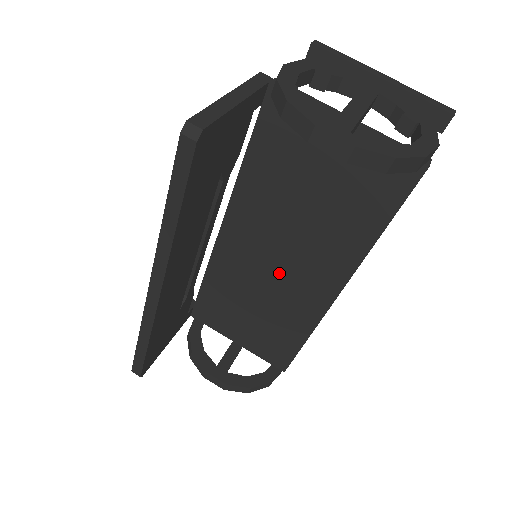
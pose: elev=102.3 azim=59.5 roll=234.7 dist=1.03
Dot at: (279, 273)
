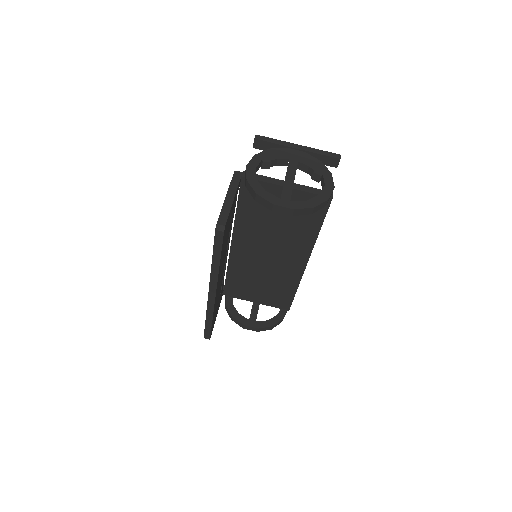
Dot at: (271, 260)
